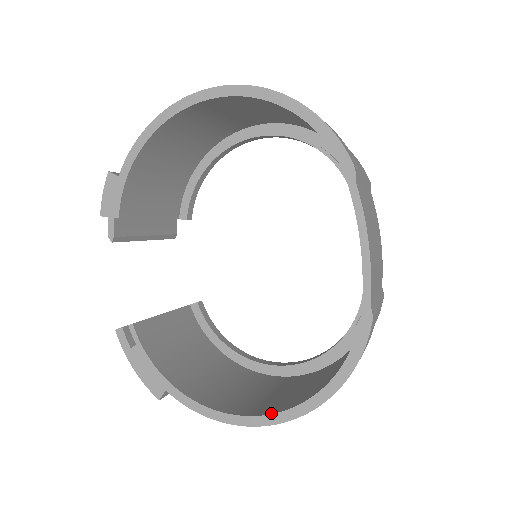
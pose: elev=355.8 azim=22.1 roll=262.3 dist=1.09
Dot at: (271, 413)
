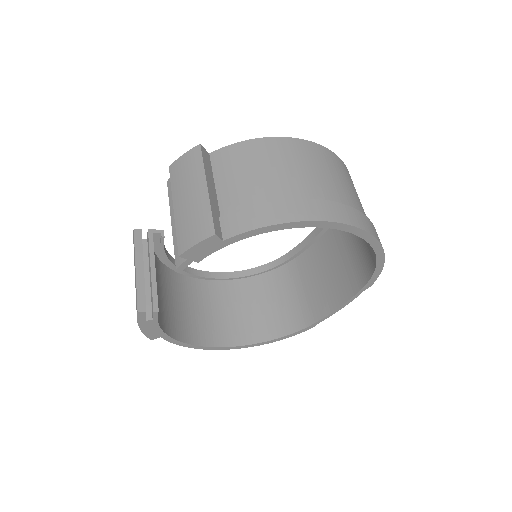
Dot at: (227, 346)
